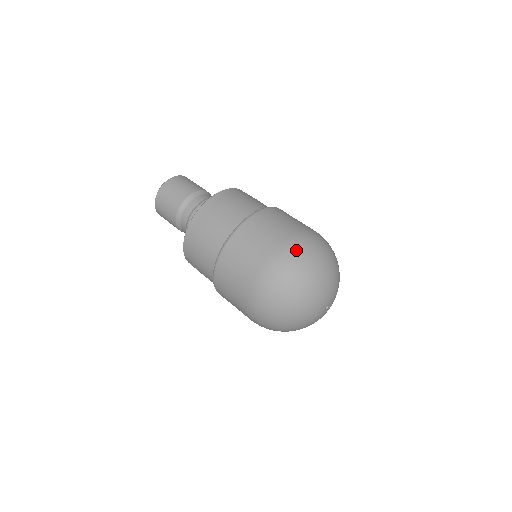
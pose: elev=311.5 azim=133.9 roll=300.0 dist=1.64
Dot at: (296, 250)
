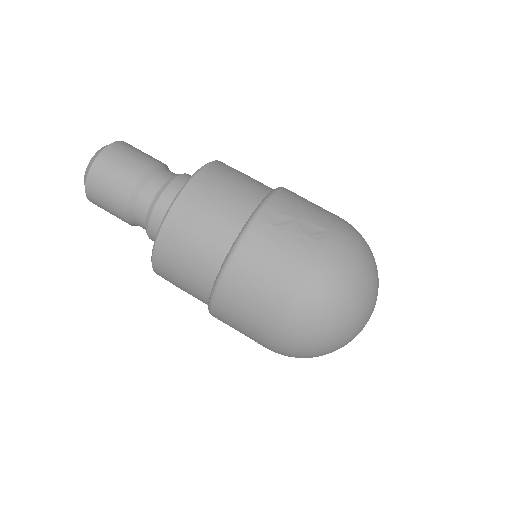
Dot at: (304, 319)
